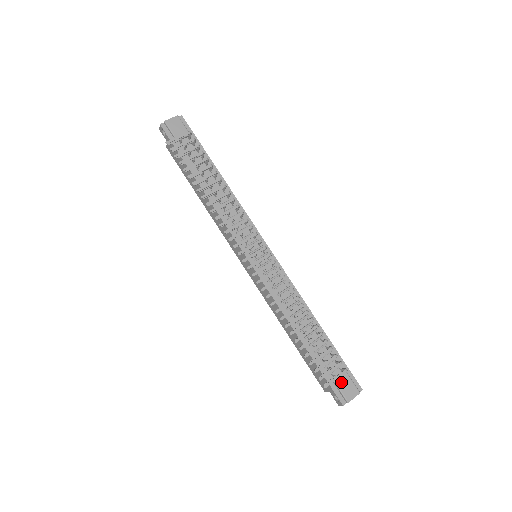
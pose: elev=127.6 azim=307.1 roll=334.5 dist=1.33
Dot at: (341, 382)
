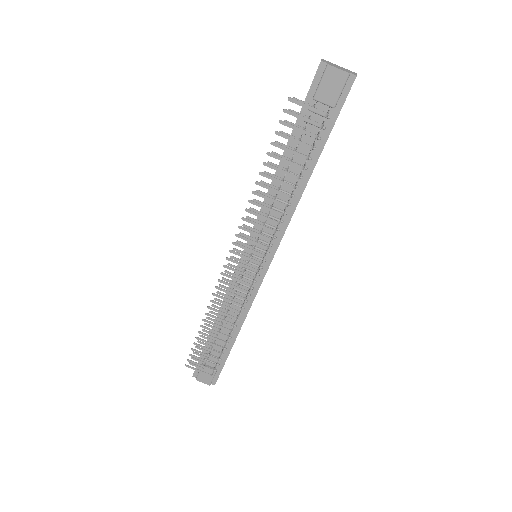
Dot at: (206, 370)
